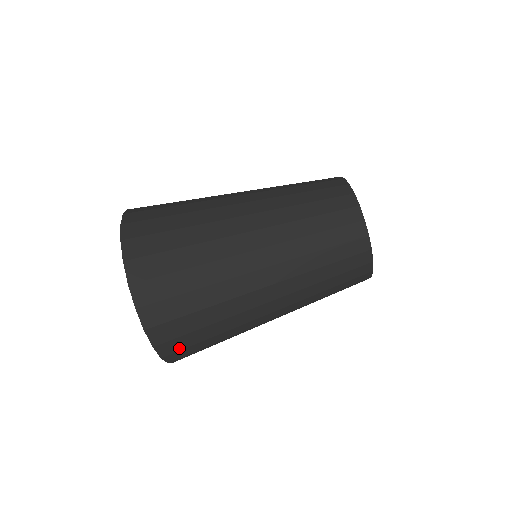
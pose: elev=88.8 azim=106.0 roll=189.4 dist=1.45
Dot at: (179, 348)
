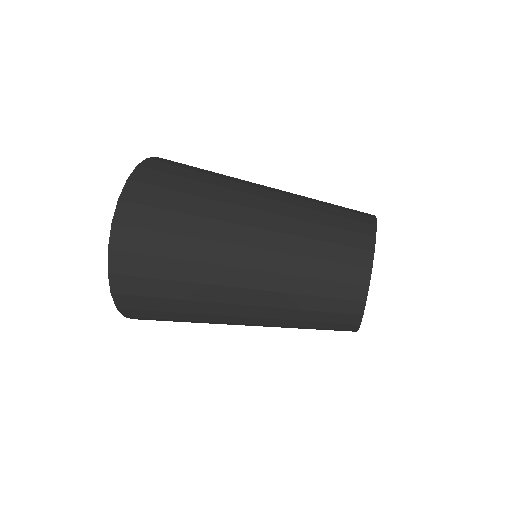
Dot at: (132, 291)
